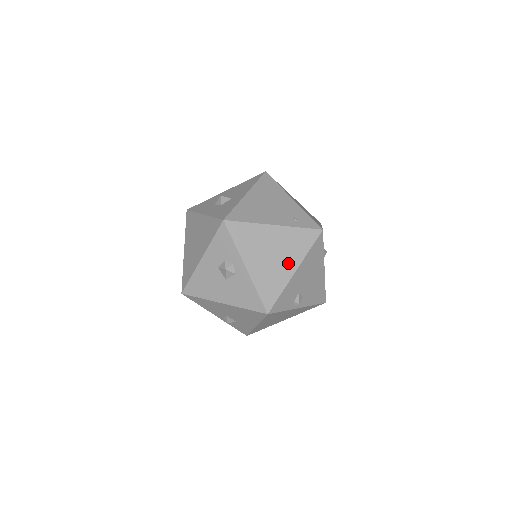
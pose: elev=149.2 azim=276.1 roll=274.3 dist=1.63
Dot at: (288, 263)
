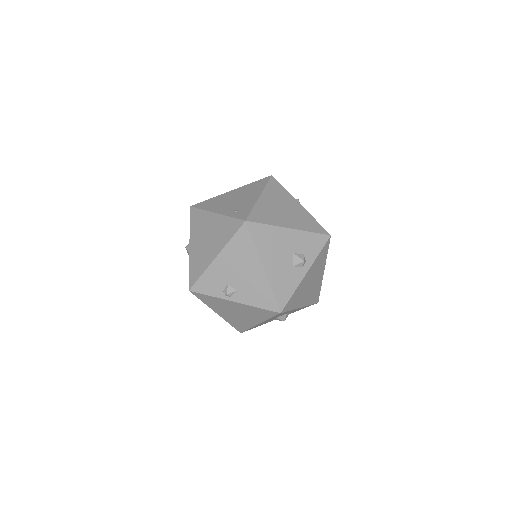
Dot at: (214, 248)
